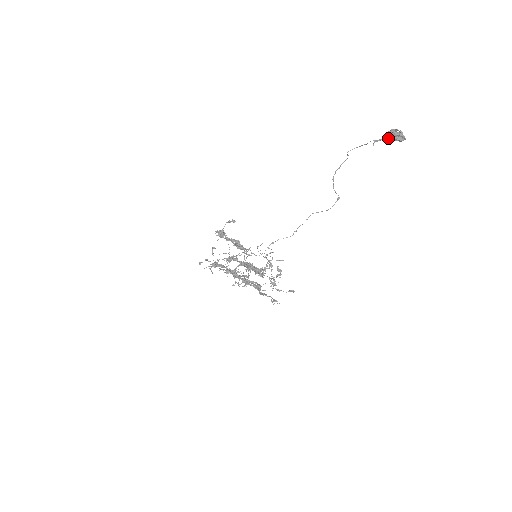
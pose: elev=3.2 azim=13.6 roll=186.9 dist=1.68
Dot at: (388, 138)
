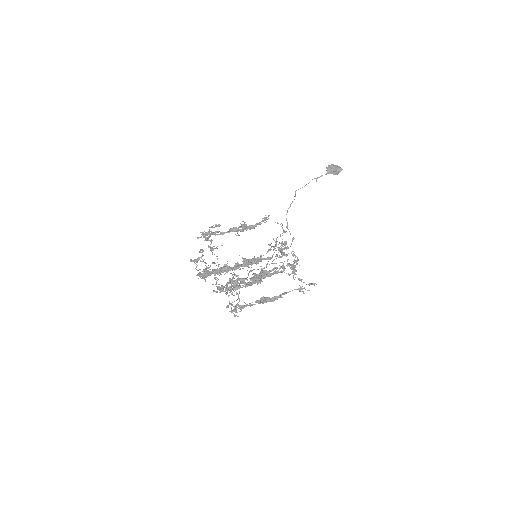
Dot at: (328, 173)
